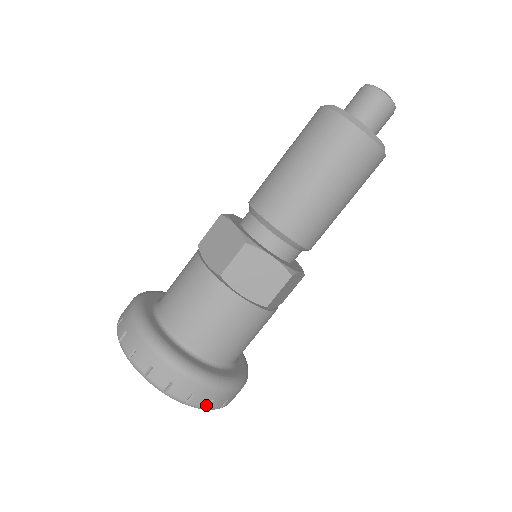
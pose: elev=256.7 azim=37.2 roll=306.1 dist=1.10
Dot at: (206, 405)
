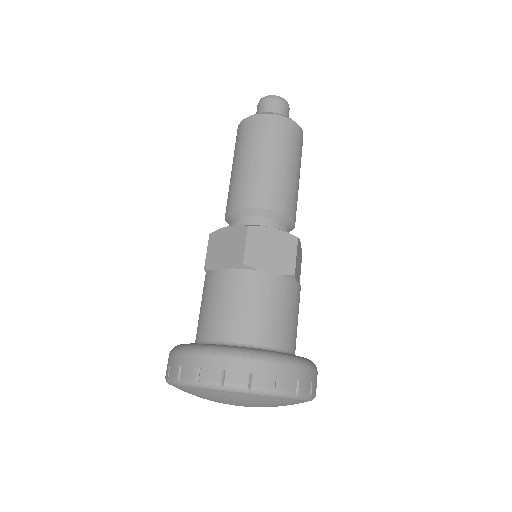
Dot at: (220, 379)
